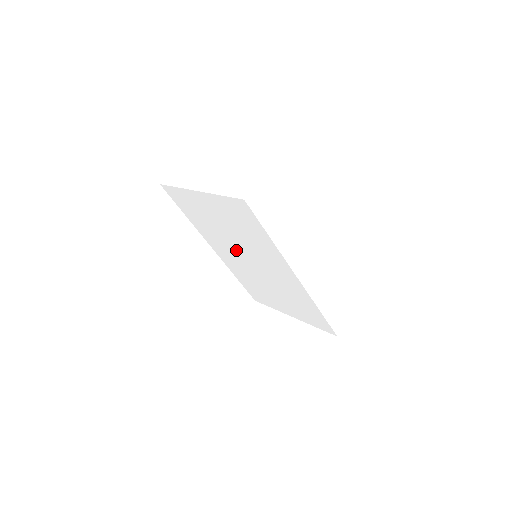
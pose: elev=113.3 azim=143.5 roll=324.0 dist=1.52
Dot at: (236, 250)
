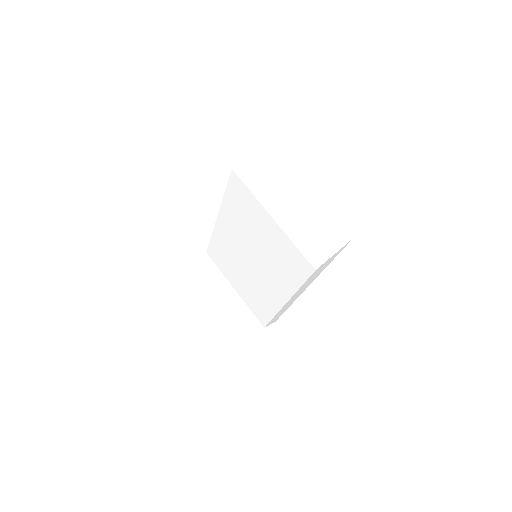
Dot at: (247, 246)
